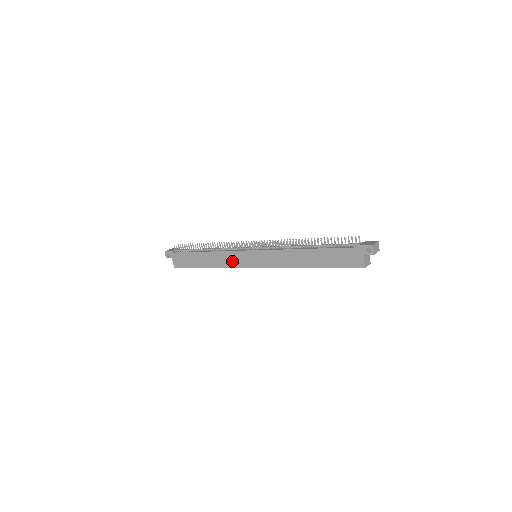
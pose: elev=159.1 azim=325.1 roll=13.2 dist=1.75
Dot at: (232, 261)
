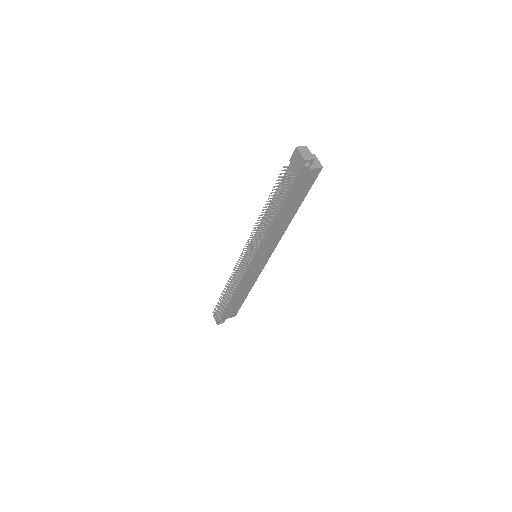
Dot at: (253, 277)
